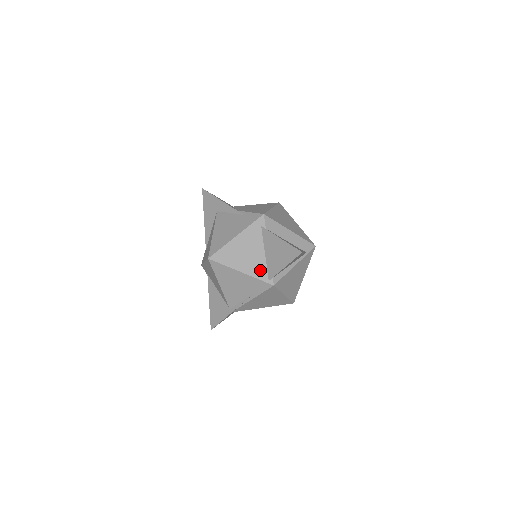
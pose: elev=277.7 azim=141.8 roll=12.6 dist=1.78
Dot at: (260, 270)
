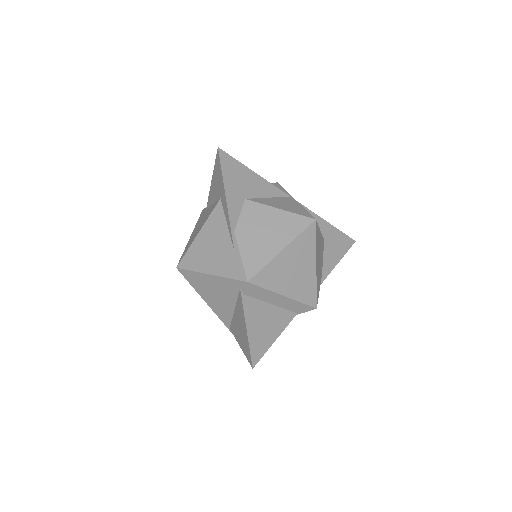
Dot at: (224, 316)
